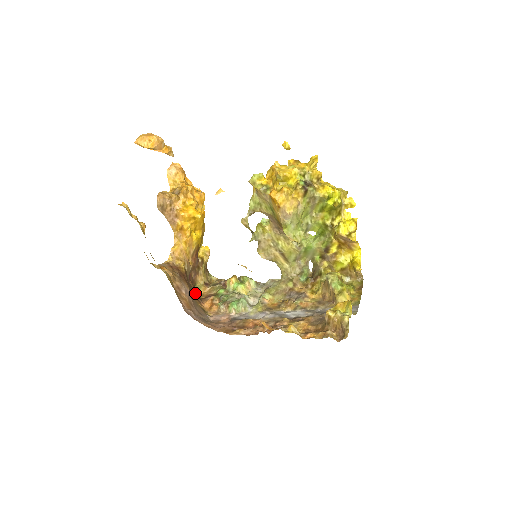
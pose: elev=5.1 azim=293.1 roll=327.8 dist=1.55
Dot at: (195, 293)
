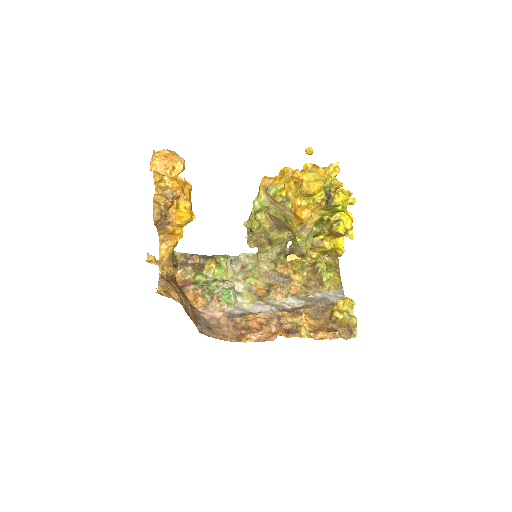
Dot at: occluded
